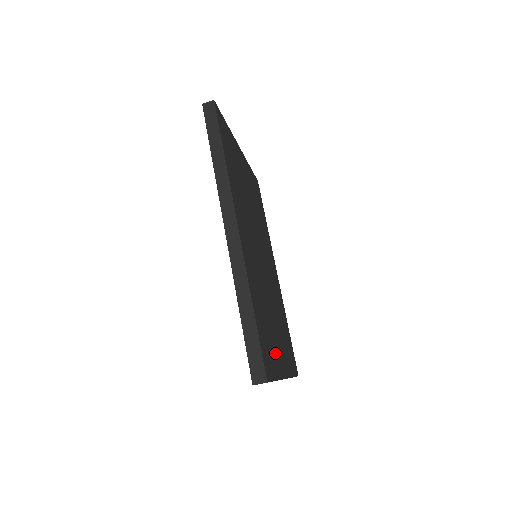
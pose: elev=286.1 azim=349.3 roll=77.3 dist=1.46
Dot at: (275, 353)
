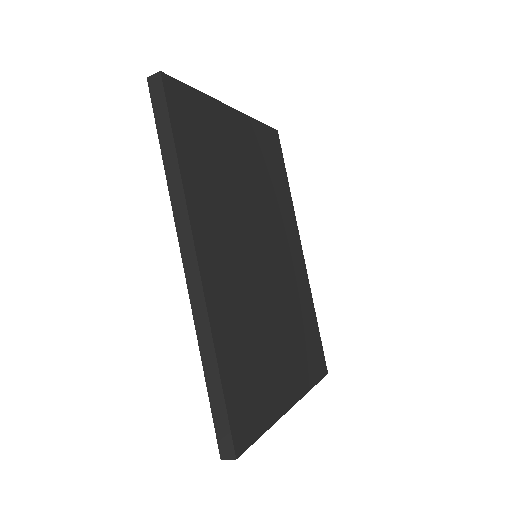
Dot at: (270, 390)
